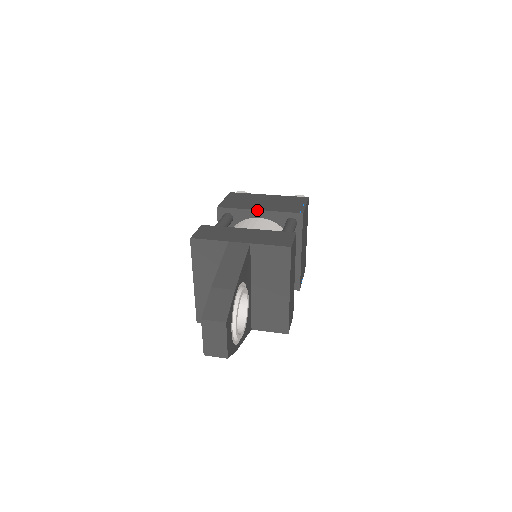
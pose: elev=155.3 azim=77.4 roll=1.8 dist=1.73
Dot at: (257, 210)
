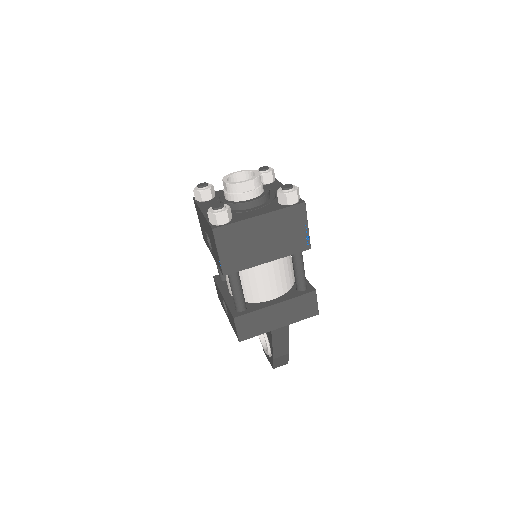
Dot at: occluded
